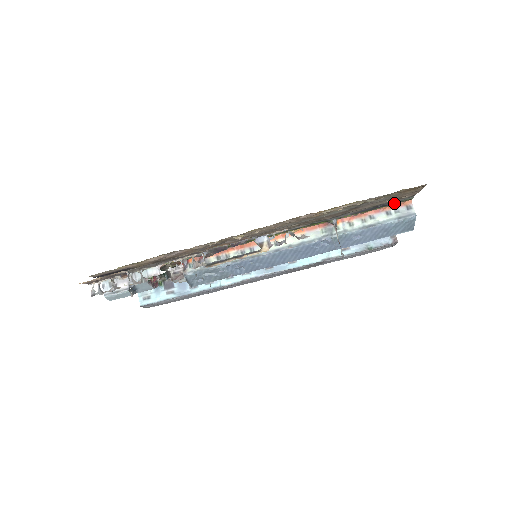
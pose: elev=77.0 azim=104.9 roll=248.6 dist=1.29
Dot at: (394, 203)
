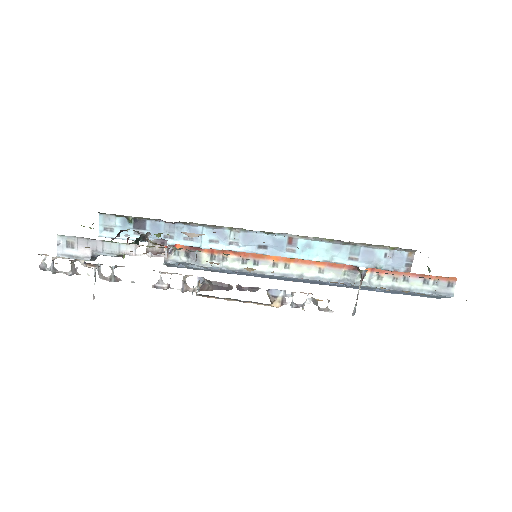
Dot at: occluded
